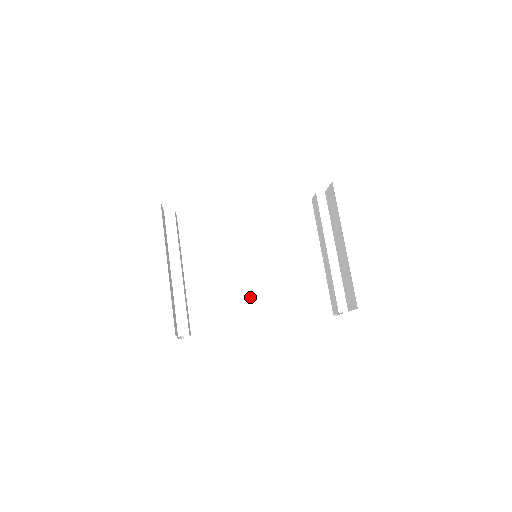
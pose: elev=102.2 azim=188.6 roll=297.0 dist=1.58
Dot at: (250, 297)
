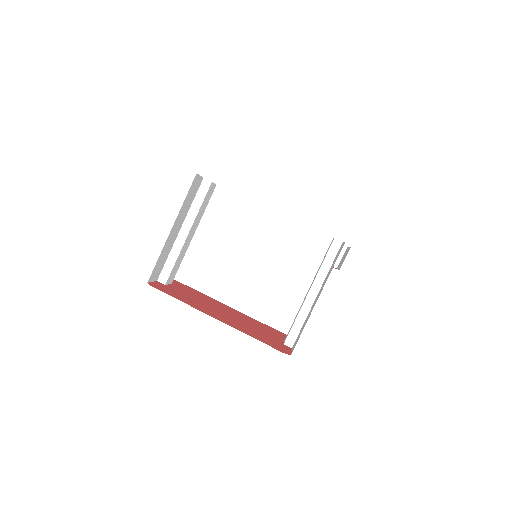
Dot at: (240, 280)
